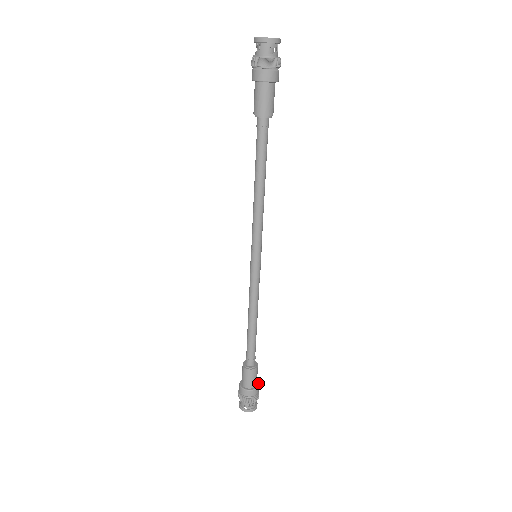
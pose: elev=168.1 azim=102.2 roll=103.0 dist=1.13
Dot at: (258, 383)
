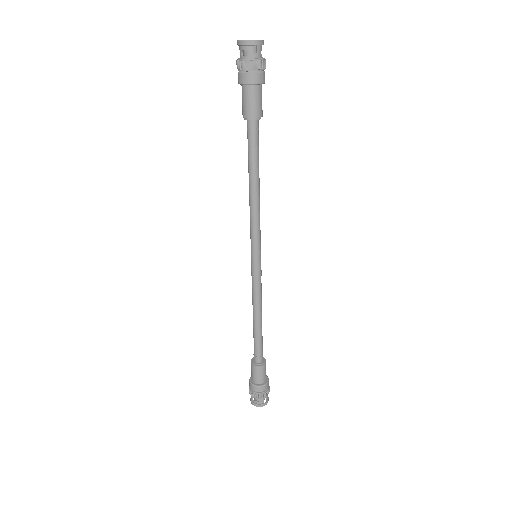
Dot at: (265, 383)
